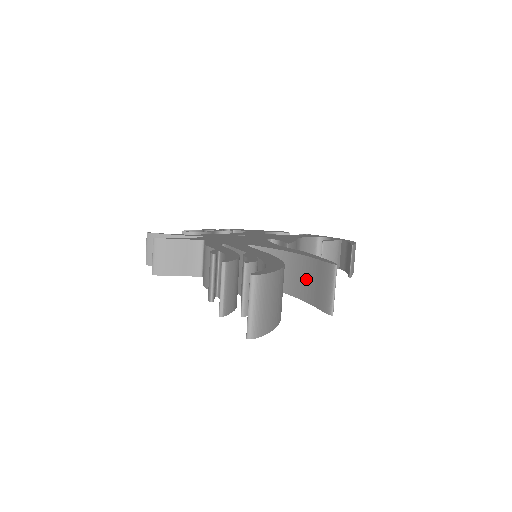
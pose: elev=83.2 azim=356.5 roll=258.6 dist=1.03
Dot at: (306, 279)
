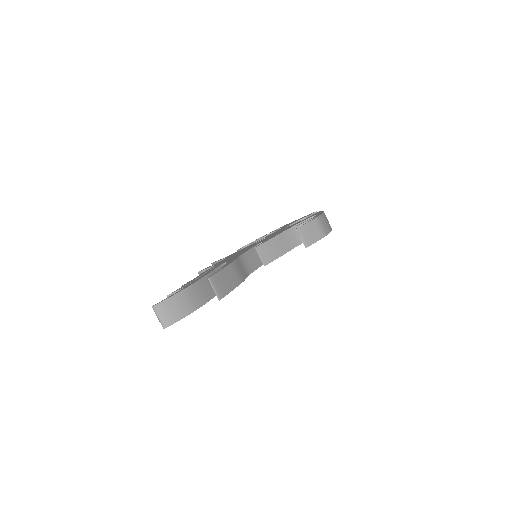
Dot at: occluded
